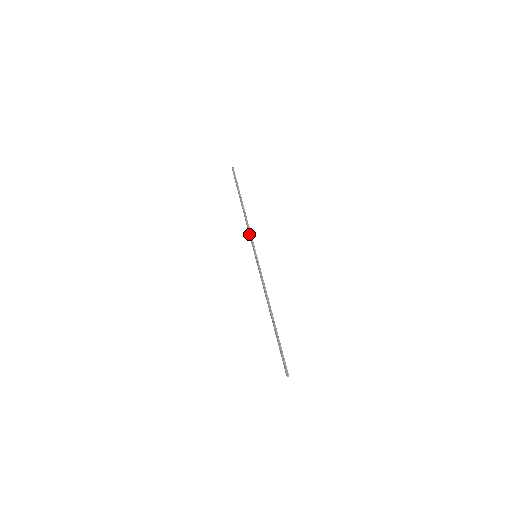
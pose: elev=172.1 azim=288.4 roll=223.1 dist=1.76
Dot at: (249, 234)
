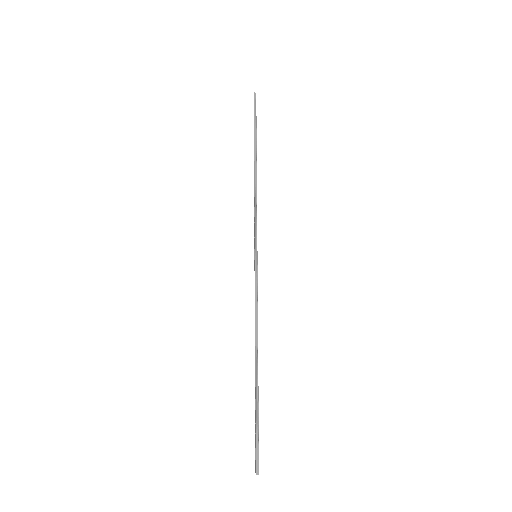
Dot at: (254, 216)
